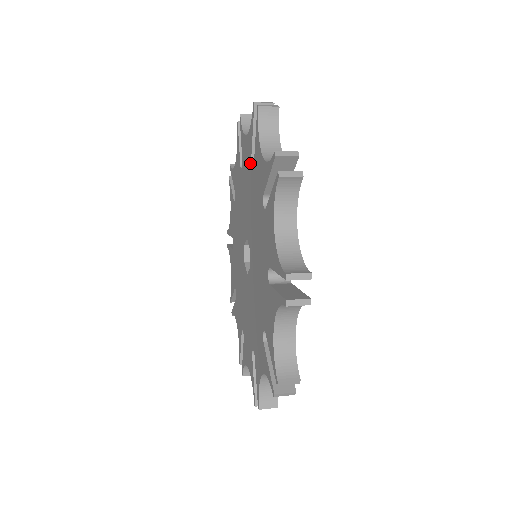
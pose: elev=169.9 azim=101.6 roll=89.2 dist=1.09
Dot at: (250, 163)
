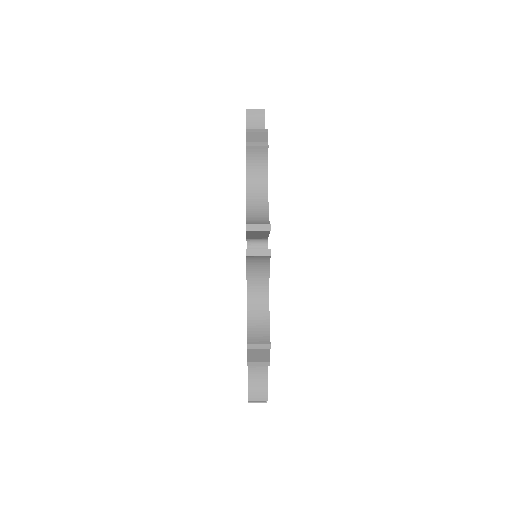
Dot at: occluded
